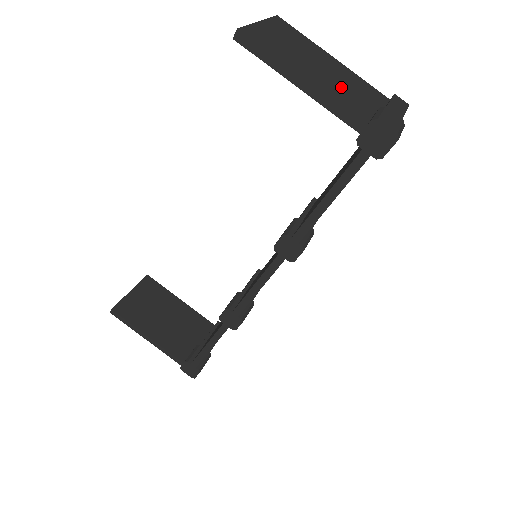
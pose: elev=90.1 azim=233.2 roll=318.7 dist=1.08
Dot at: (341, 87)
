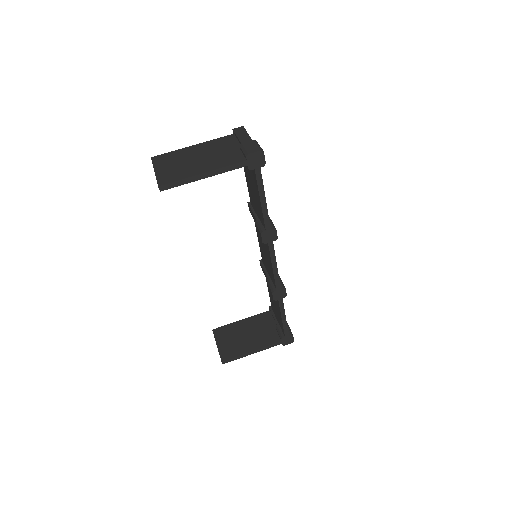
Dot at: (216, 156)
